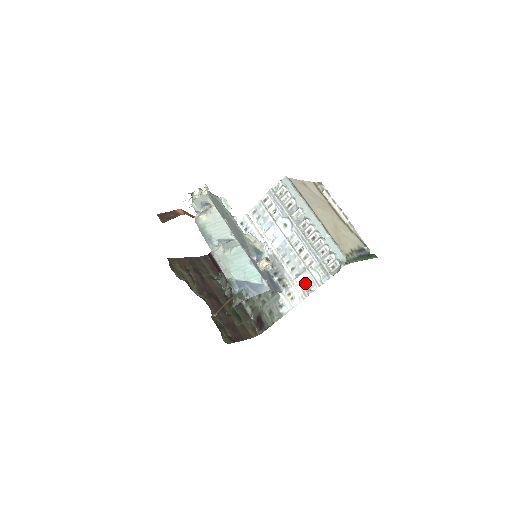
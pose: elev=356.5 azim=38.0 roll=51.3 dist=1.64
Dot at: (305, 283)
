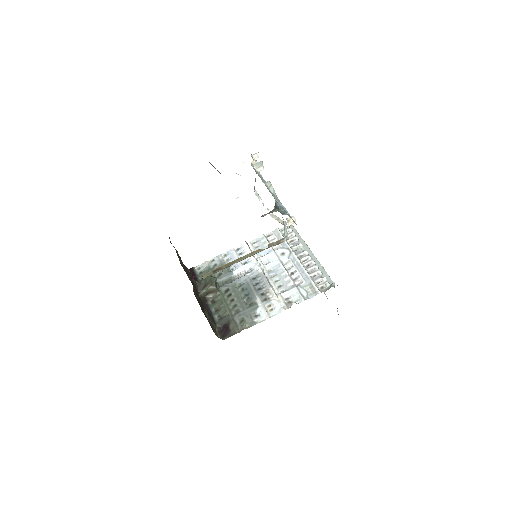
Dot at: (290, 298)
